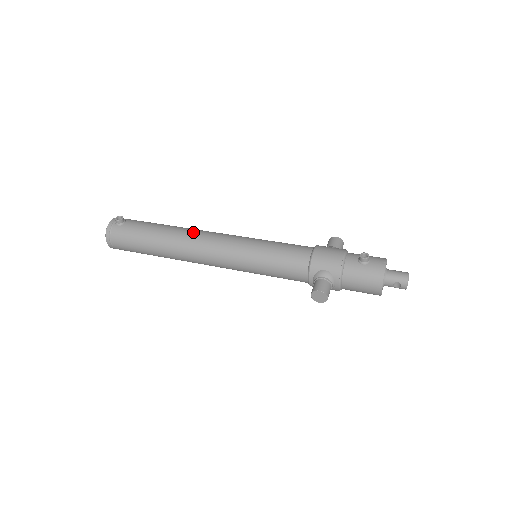
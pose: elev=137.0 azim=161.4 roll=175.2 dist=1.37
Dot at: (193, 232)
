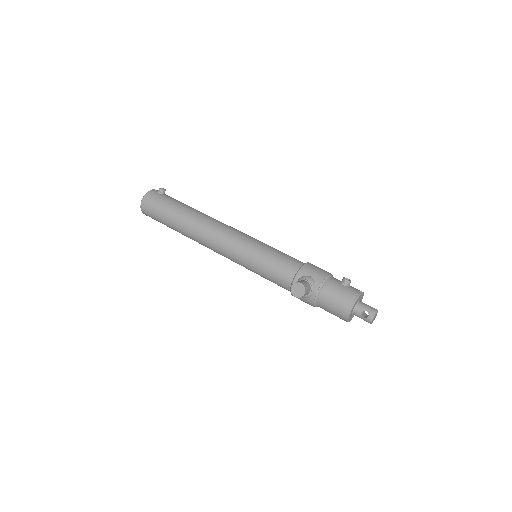
Dot at: (215, 219)
